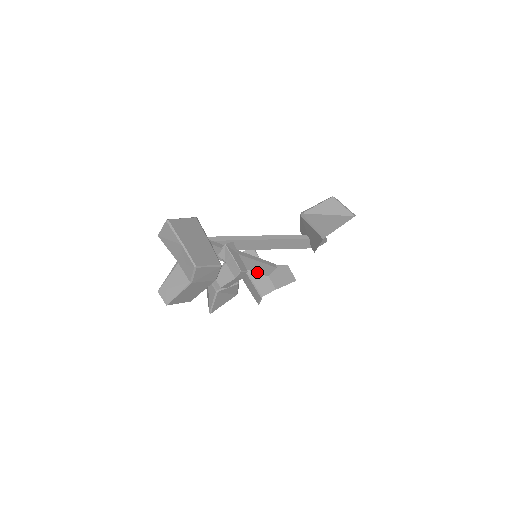
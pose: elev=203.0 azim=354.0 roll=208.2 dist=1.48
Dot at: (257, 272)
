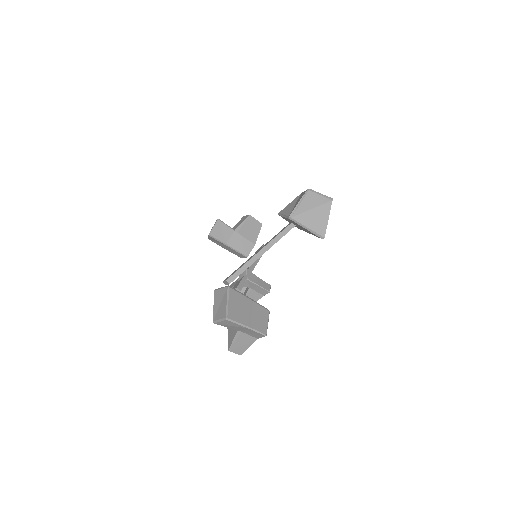
Dot at: occluded
